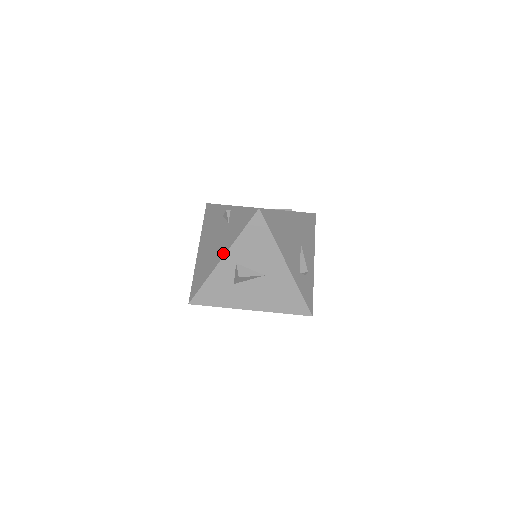
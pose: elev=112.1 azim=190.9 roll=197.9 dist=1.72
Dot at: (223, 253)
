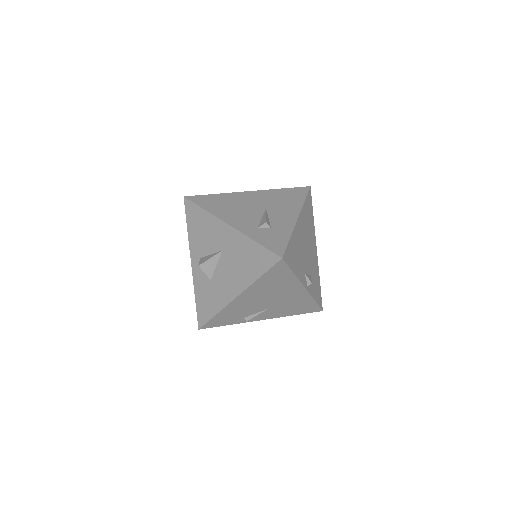
Dot at: (192, 259)
